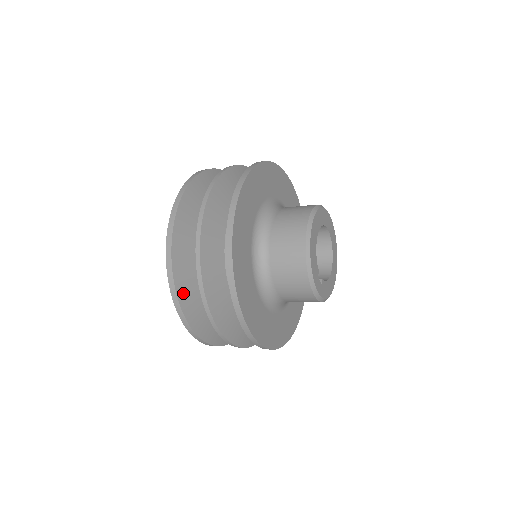
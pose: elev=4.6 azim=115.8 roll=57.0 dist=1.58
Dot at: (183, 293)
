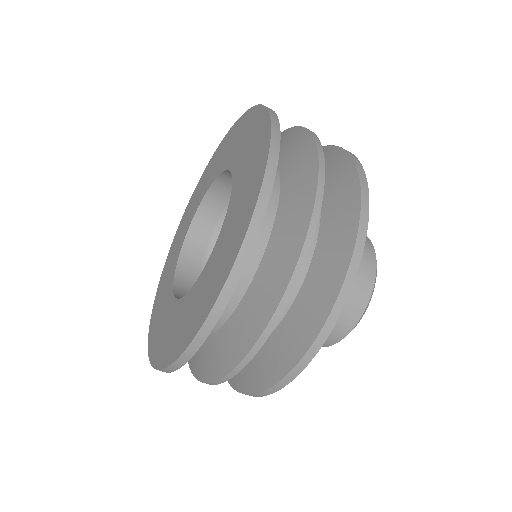
Dot at: occluded
